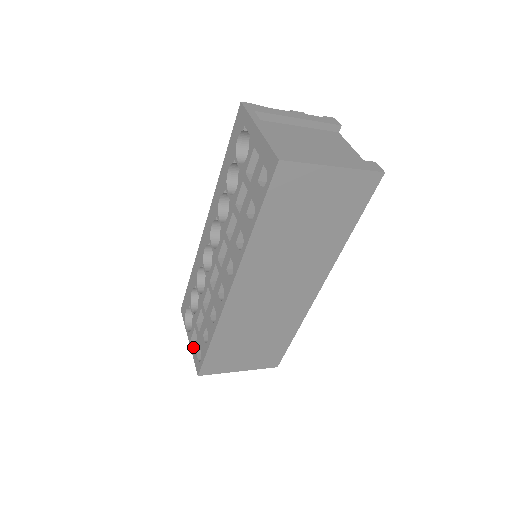
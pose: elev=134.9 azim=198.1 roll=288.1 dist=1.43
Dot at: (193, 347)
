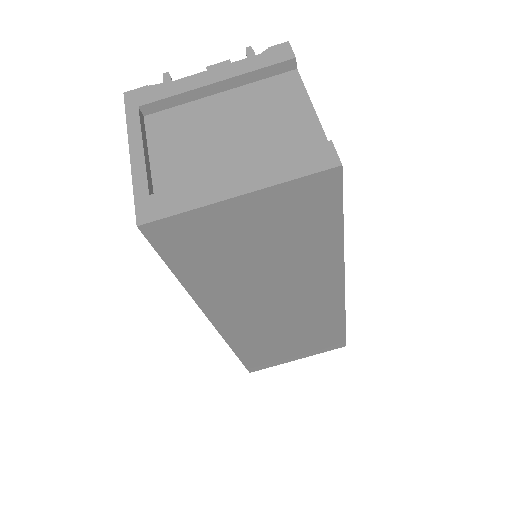
Dot at: occluded
